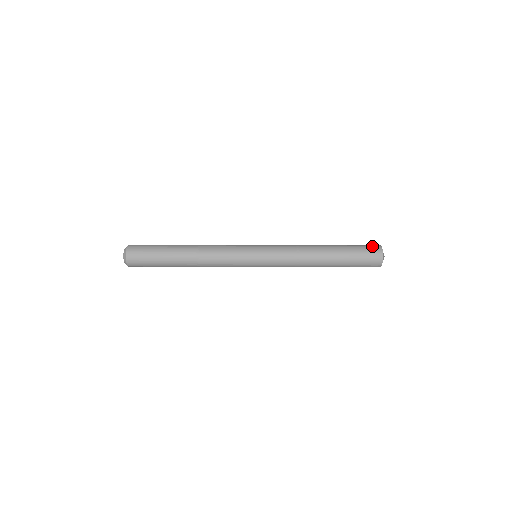
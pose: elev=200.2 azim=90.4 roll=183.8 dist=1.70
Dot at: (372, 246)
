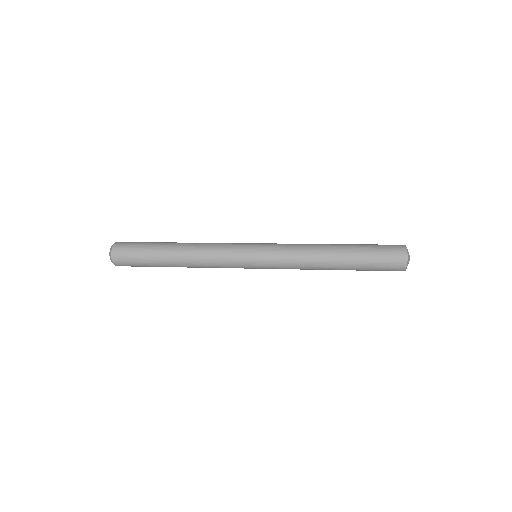
Dot at: (395, 261)
